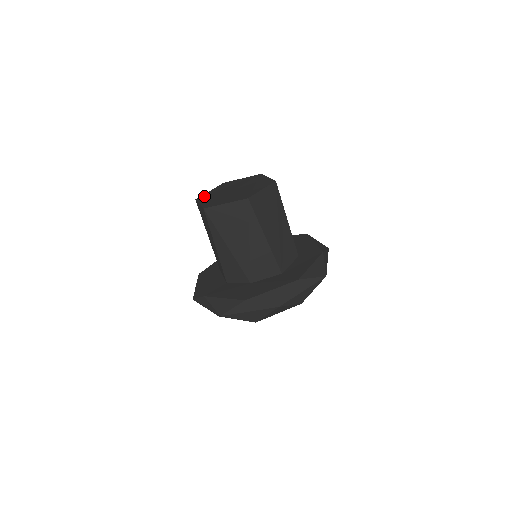
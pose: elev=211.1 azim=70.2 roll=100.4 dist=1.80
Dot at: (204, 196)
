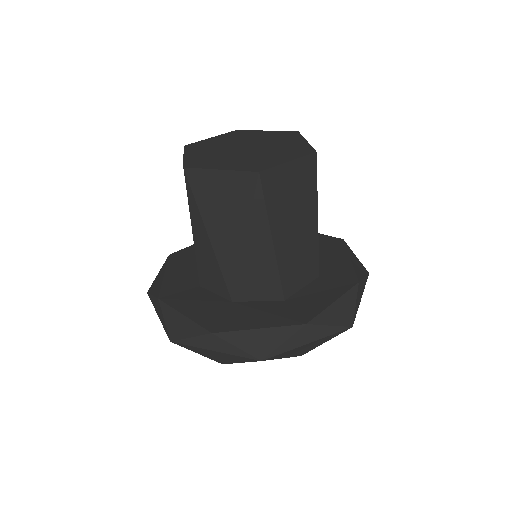
Dot at: (198, 144)
